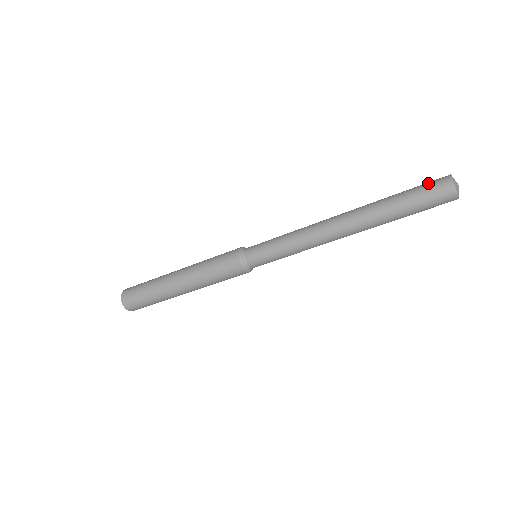
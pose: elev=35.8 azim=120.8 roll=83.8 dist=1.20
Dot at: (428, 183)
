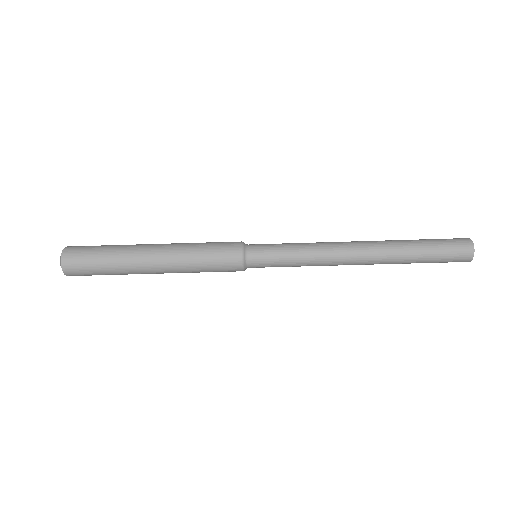
Dot at: occluded
